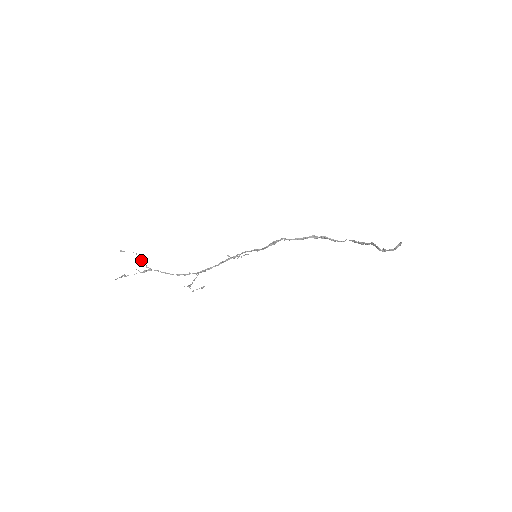
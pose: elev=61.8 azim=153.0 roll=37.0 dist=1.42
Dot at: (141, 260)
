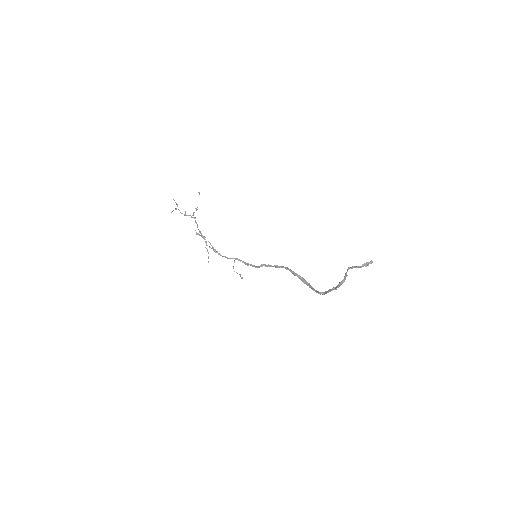
Dot at: (196, 210)
